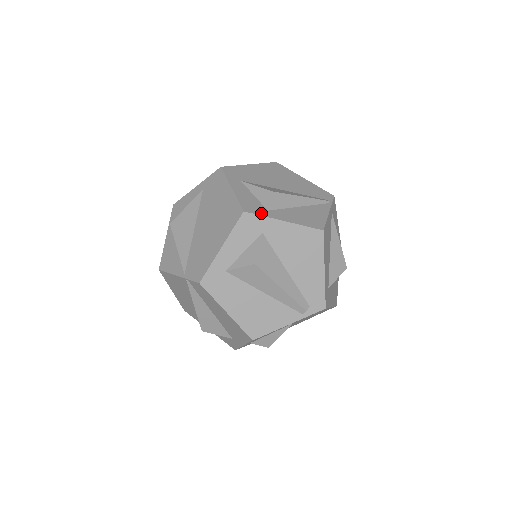
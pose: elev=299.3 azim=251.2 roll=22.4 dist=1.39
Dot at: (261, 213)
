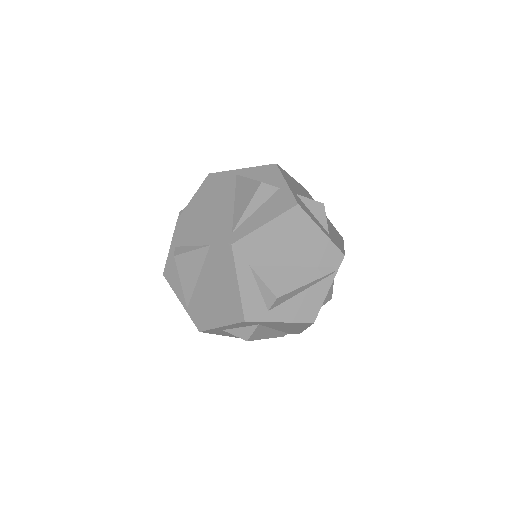
Dot at: (261, 318)
